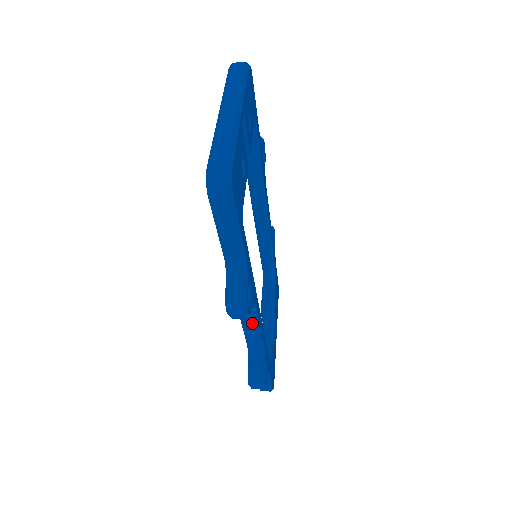
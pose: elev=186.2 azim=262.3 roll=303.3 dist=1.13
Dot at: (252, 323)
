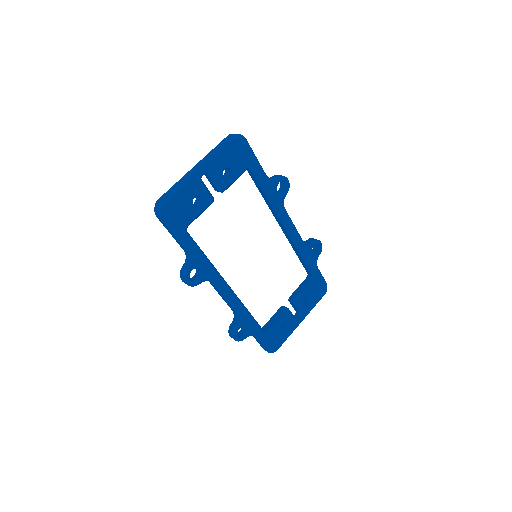
Dot at: (221, 294)
